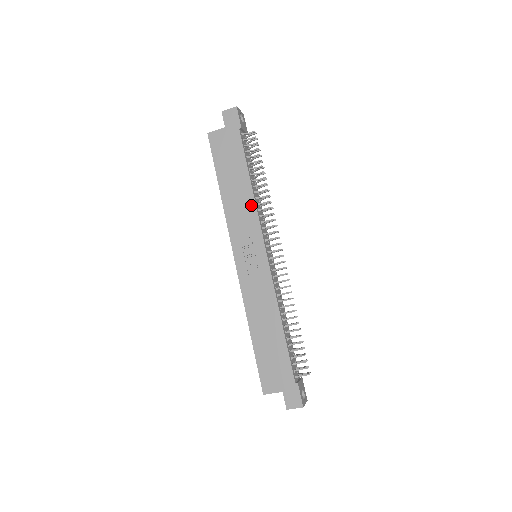
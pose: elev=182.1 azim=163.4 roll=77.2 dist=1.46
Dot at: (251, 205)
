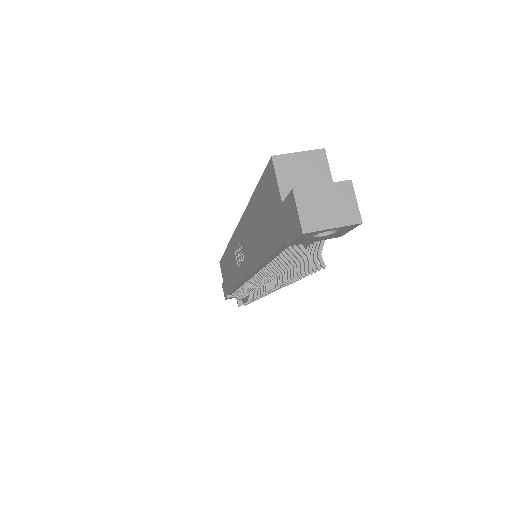
Dot at: (254, 261)
